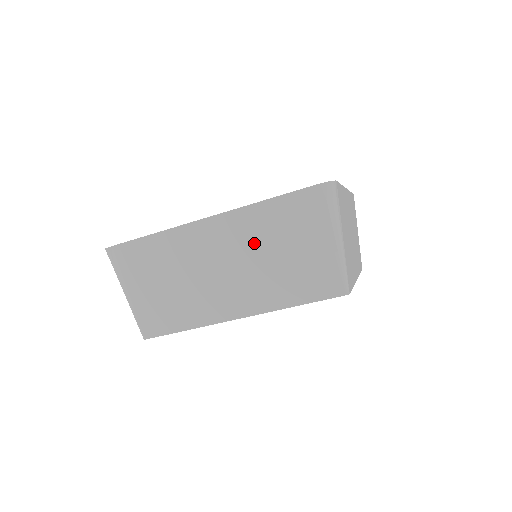
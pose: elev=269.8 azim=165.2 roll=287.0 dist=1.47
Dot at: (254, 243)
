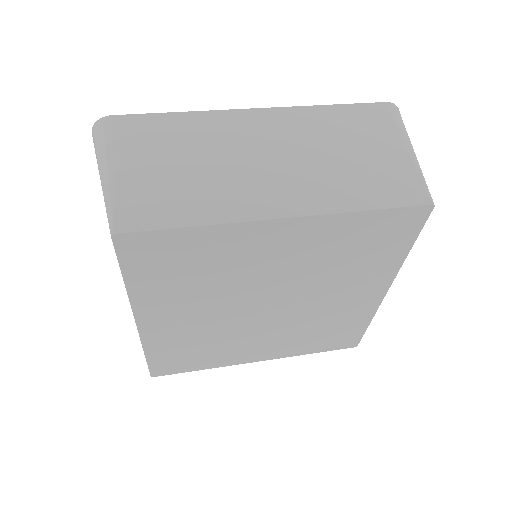
Dot at: (314, 139)
